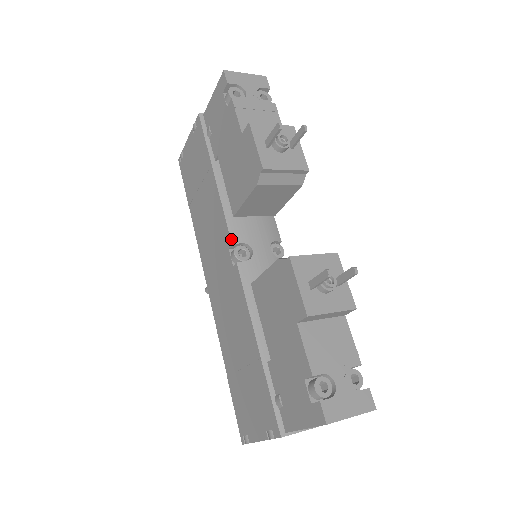
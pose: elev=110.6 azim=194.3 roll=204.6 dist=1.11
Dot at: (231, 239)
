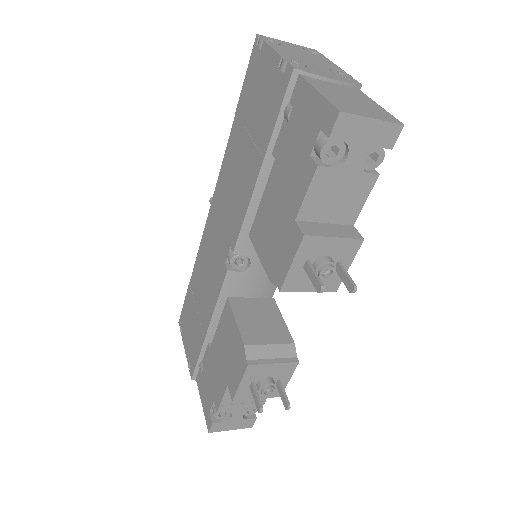
Dot at: (235, 248)
